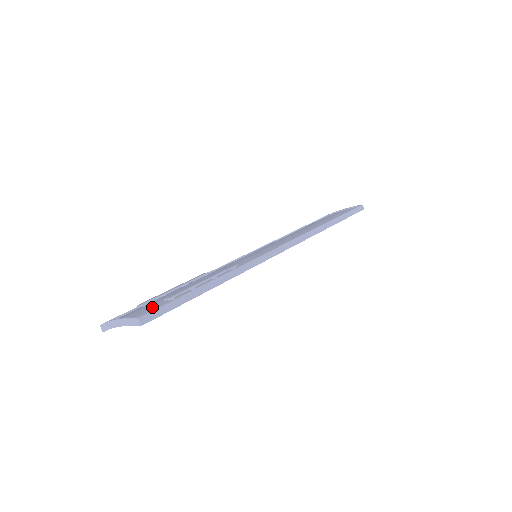
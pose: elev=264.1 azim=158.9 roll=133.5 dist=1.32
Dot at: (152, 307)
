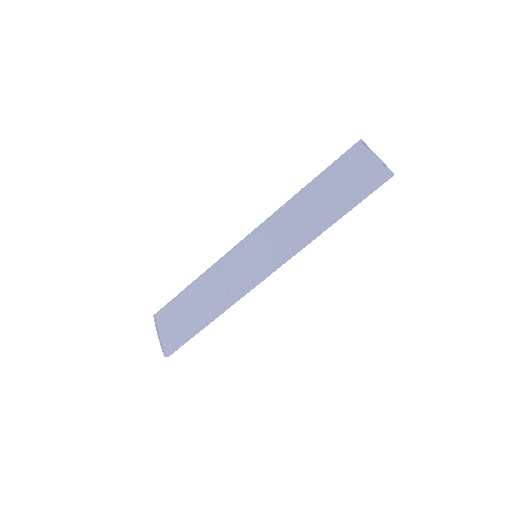
Dot at: (174, 334)
